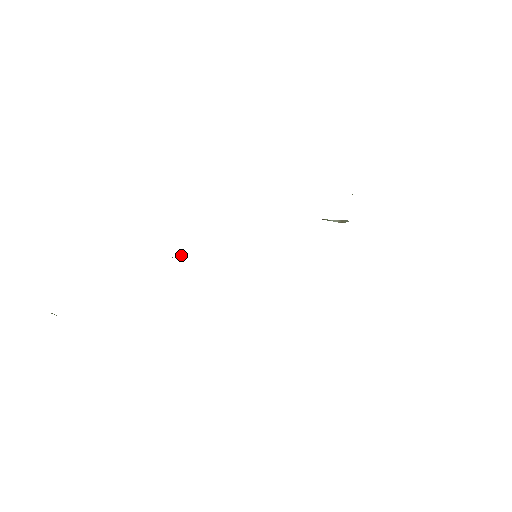
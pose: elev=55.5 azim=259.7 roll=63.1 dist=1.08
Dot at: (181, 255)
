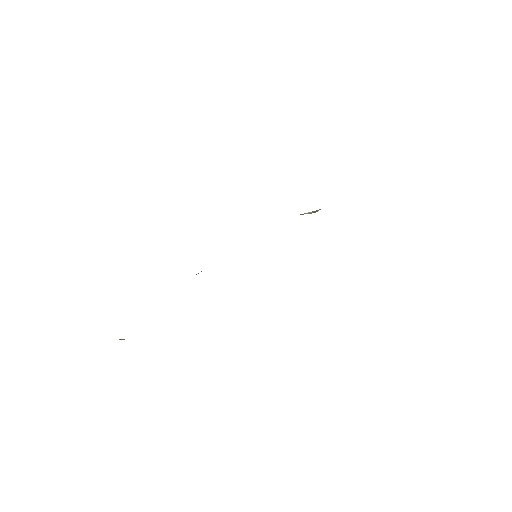
Dot at: occluded
